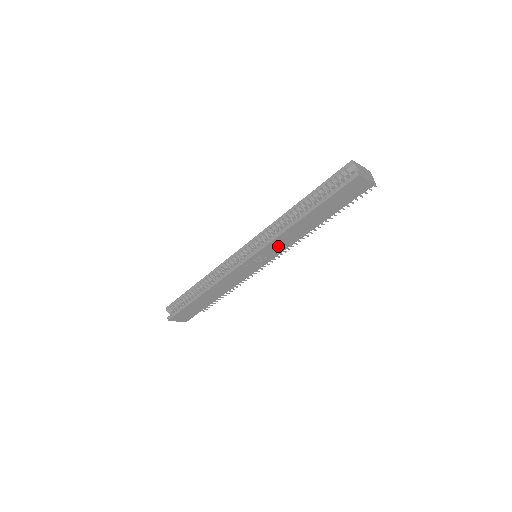
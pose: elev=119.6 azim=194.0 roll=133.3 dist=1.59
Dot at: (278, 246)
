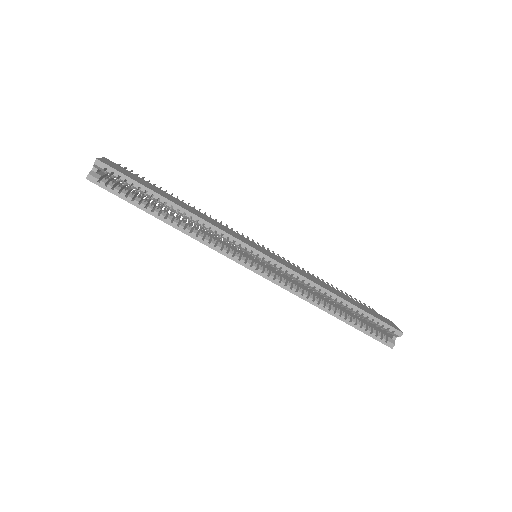
Dot at: occluded
